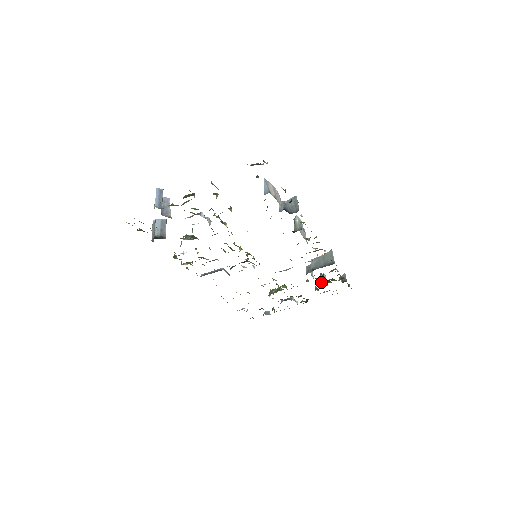
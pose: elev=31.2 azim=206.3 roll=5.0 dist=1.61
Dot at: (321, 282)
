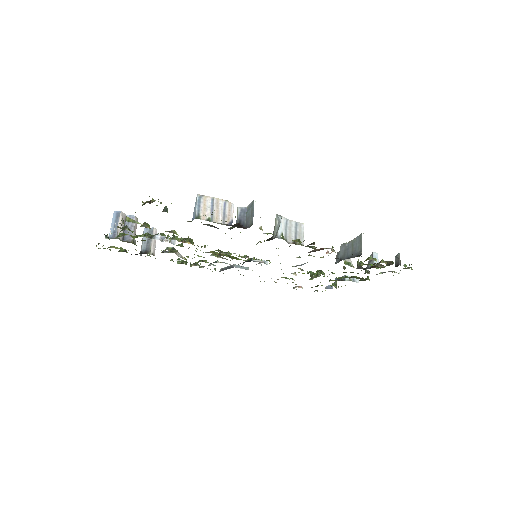
Dot at: (369, 265)
